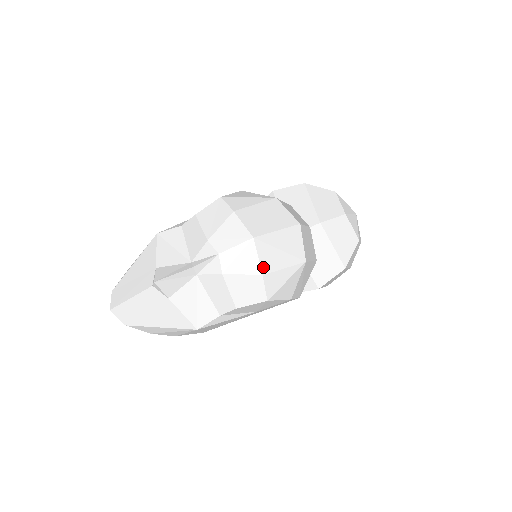
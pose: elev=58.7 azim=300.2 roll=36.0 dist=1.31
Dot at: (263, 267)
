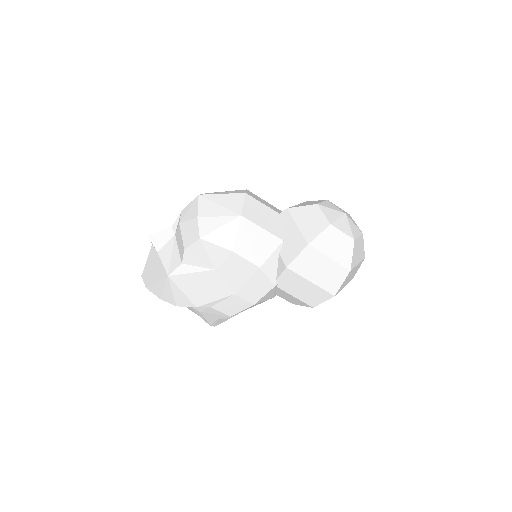
Dot at: (200, 213)
